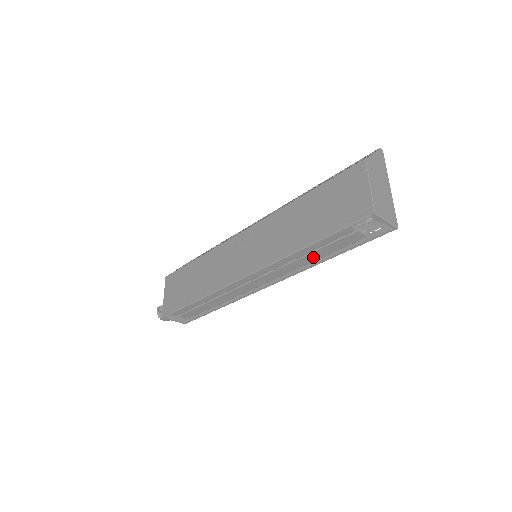
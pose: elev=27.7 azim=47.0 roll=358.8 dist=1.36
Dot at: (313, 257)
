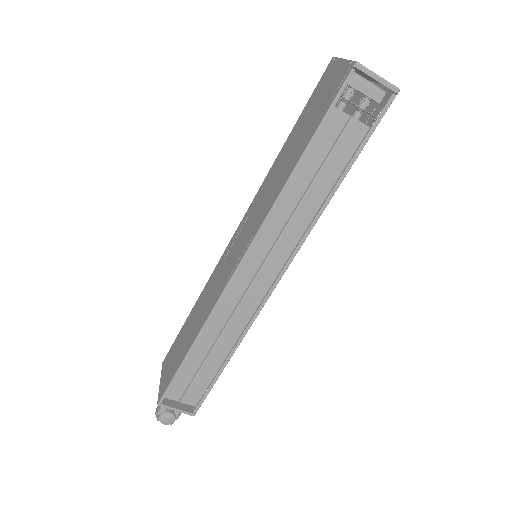
Dot at: (317, 196)
